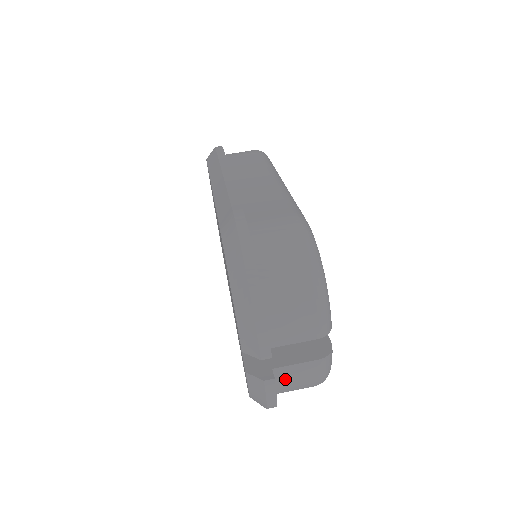
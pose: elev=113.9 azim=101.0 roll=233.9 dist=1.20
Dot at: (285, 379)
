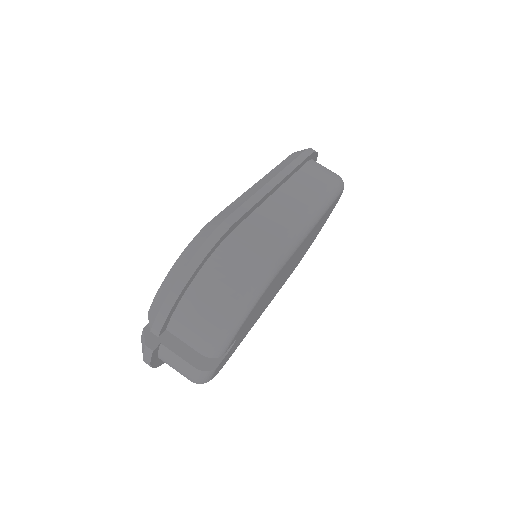
Dot at: (167, 357)
